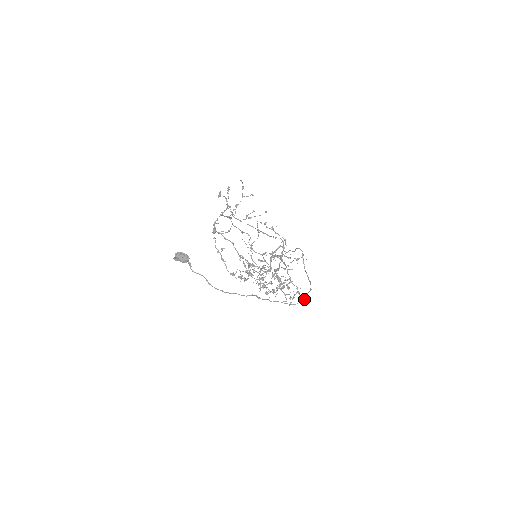
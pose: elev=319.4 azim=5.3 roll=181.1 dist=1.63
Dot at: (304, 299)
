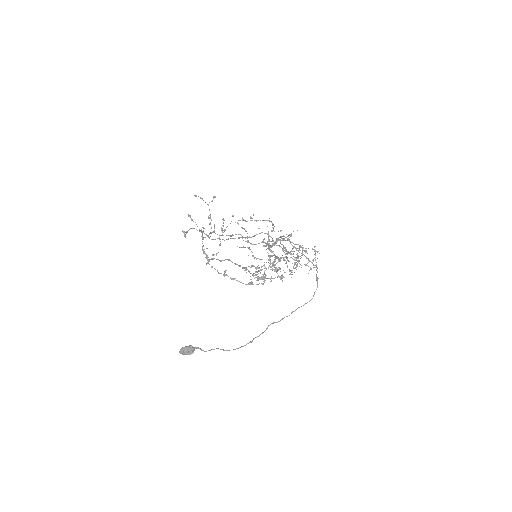
Dot at: occluded
